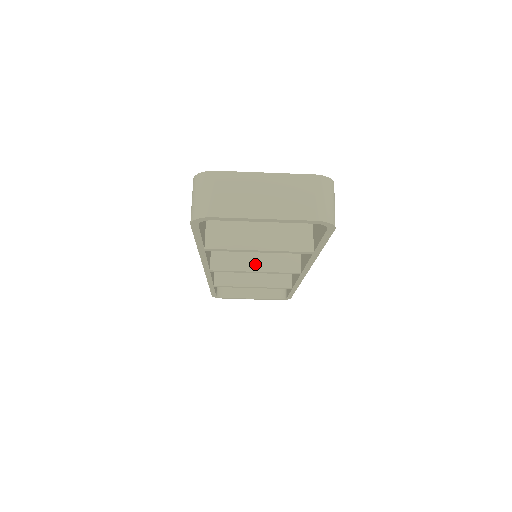
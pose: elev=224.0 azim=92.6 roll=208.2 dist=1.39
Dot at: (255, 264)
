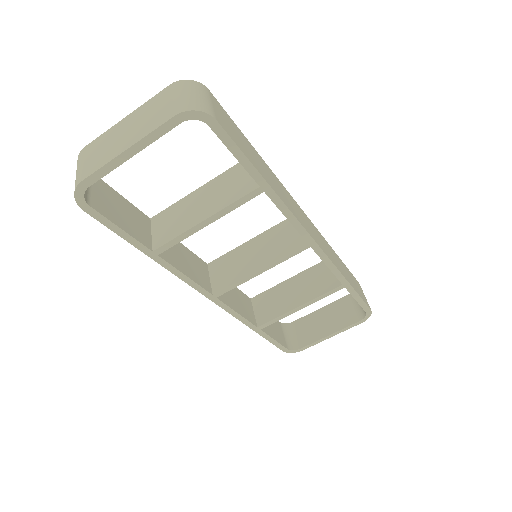
Dot at: (255, 263)
